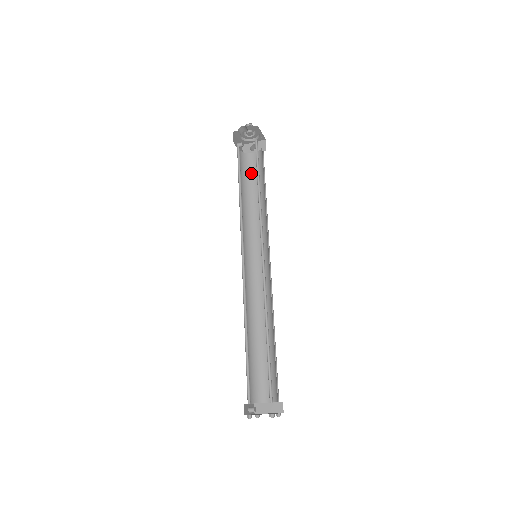
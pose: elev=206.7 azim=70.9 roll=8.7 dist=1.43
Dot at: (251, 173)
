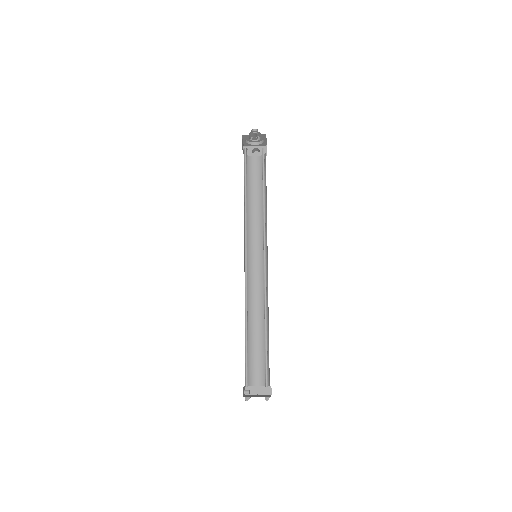
Dot at: (252, 176)
